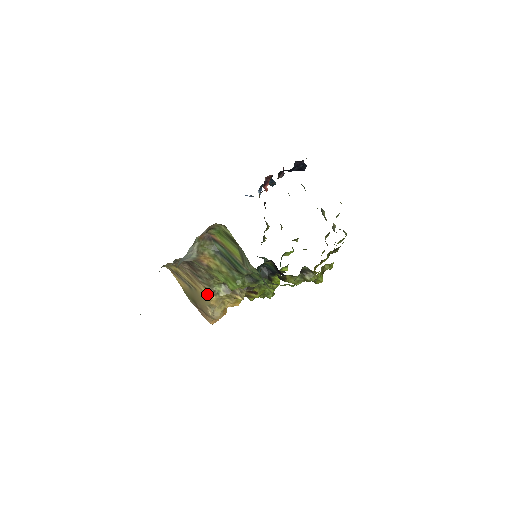
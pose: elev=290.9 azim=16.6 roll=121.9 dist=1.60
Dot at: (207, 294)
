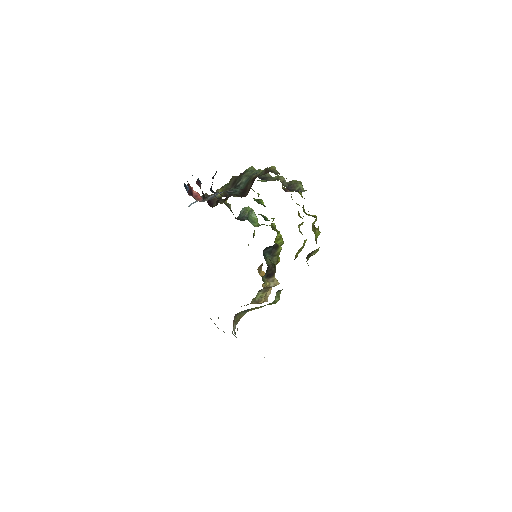
Dot at: occluded
